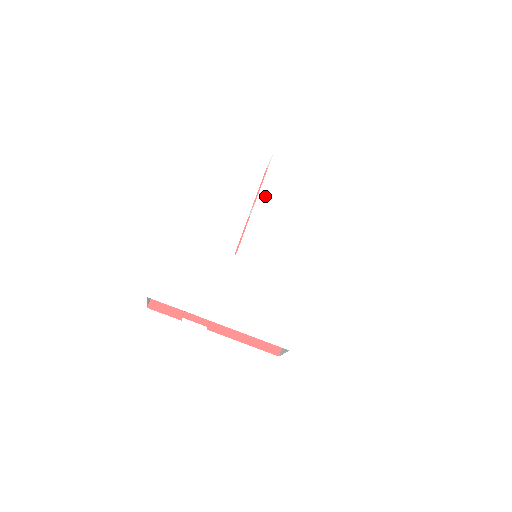
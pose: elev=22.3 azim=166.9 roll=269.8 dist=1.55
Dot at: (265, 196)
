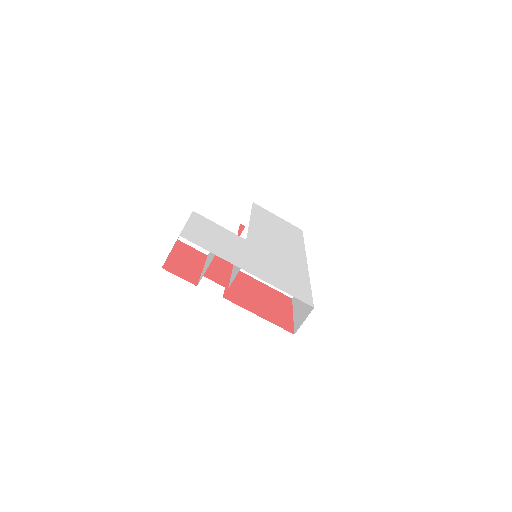
Dot at: (256, 219)
